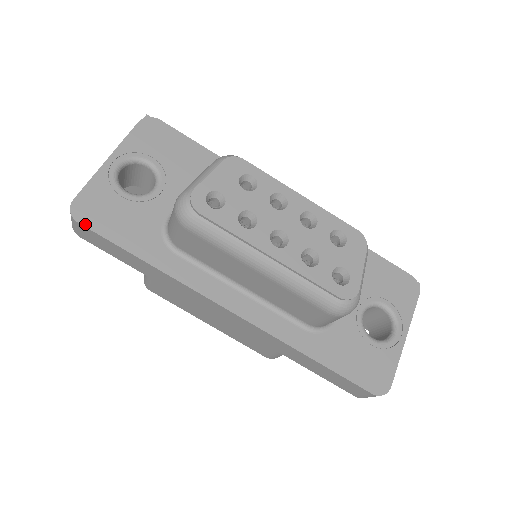
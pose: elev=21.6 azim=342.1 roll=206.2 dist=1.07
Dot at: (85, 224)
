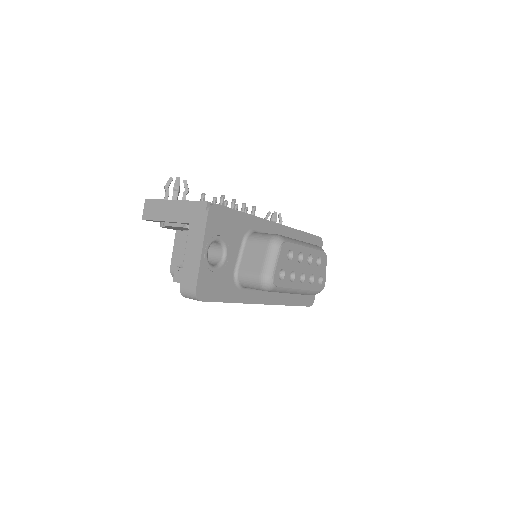
Dot at: (205, 300)
